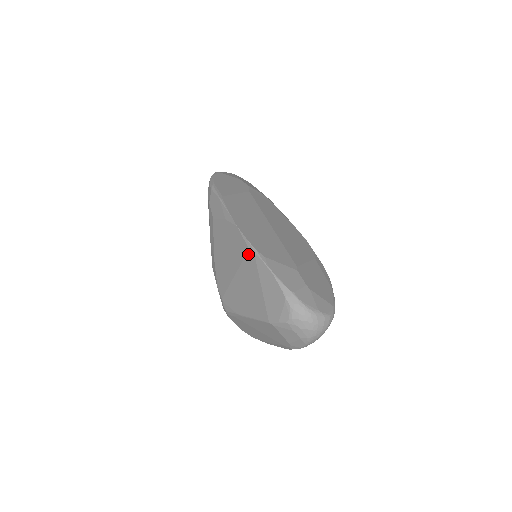
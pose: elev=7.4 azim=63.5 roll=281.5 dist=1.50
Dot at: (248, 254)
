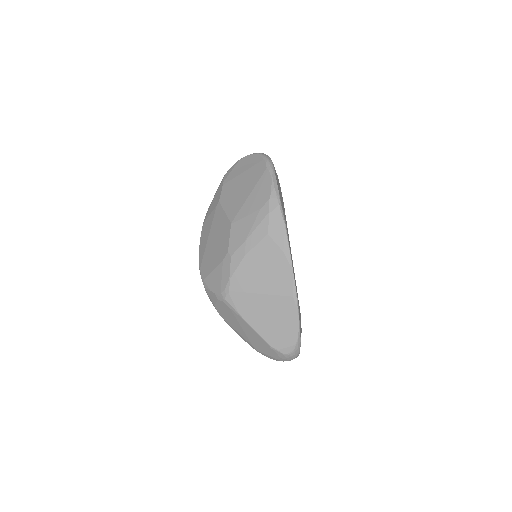
Dot at: (289, 298)
